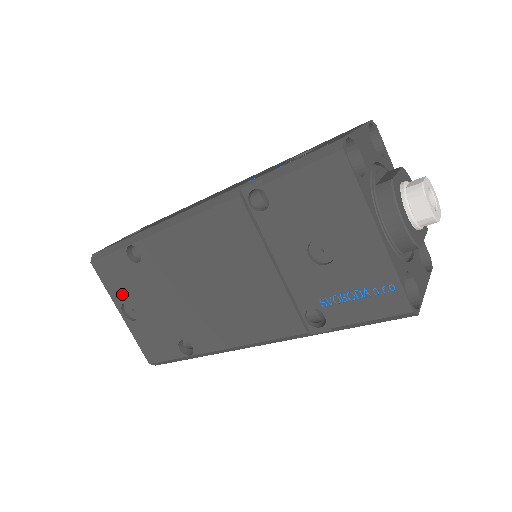
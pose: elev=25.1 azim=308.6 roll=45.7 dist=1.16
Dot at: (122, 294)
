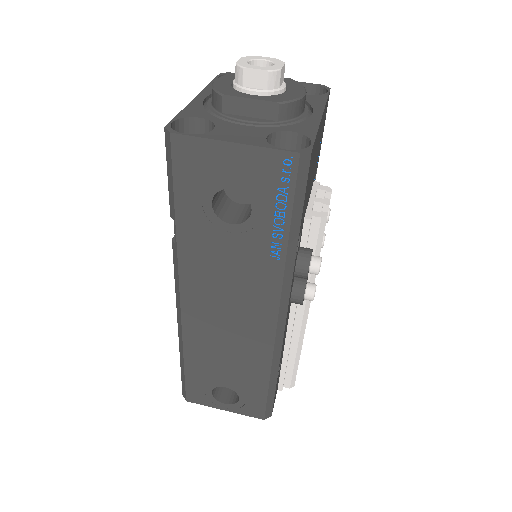
Dot at: occluded
